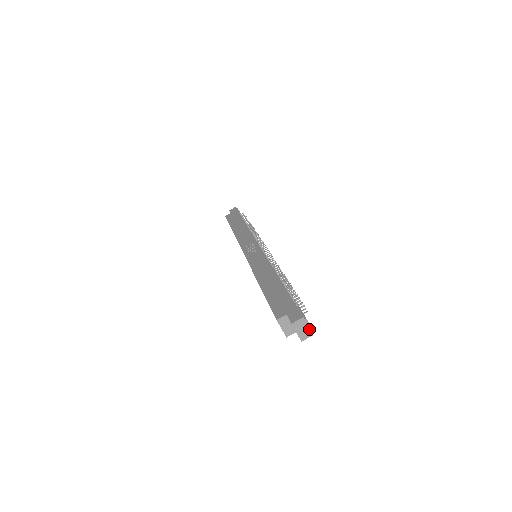
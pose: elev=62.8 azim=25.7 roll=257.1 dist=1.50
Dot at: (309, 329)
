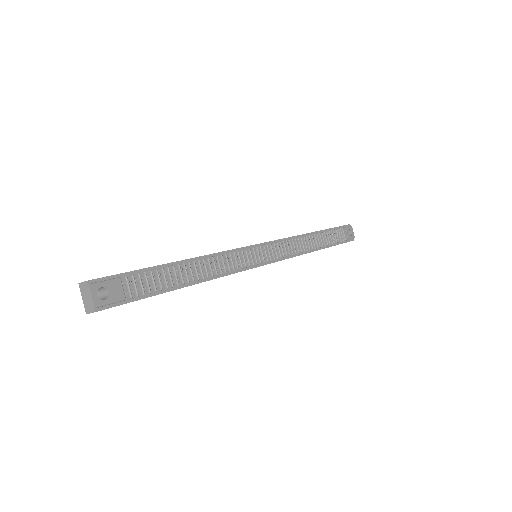
Dot at: (92, 301)
